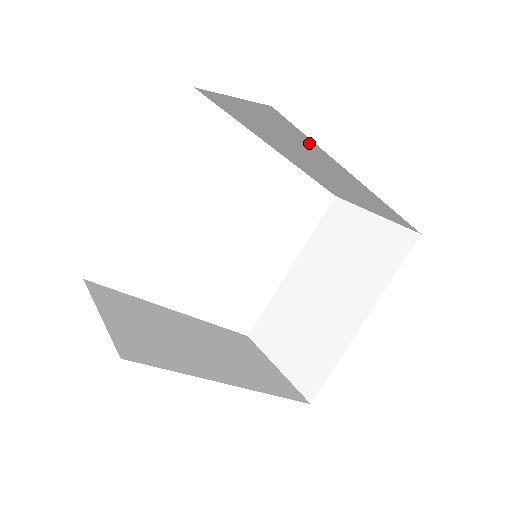
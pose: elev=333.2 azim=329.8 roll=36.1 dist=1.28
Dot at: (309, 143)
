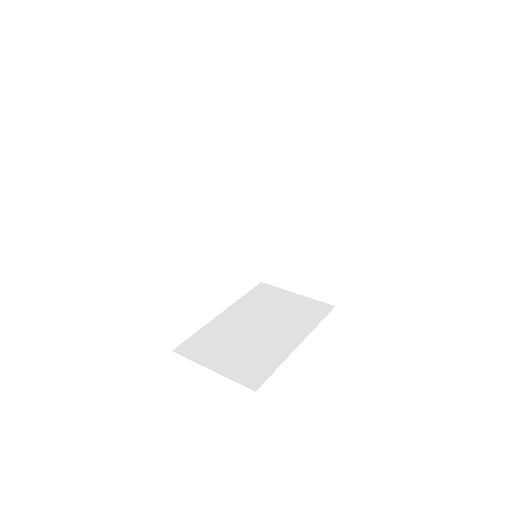
Dot at: (333, 195)
